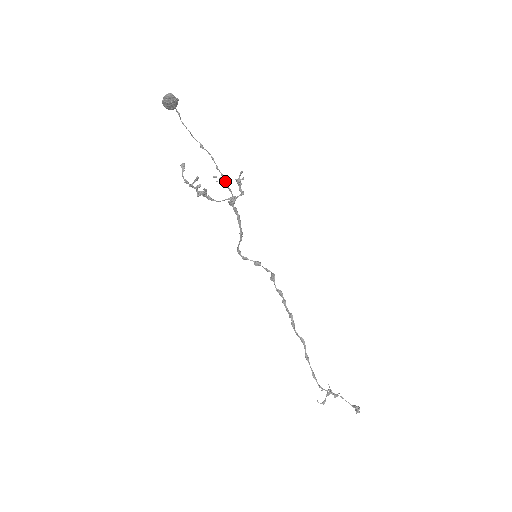
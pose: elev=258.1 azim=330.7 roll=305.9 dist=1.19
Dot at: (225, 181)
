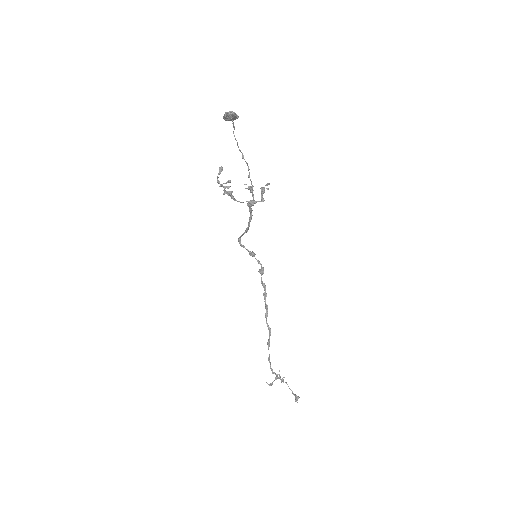
Dot at: (252, 189)
